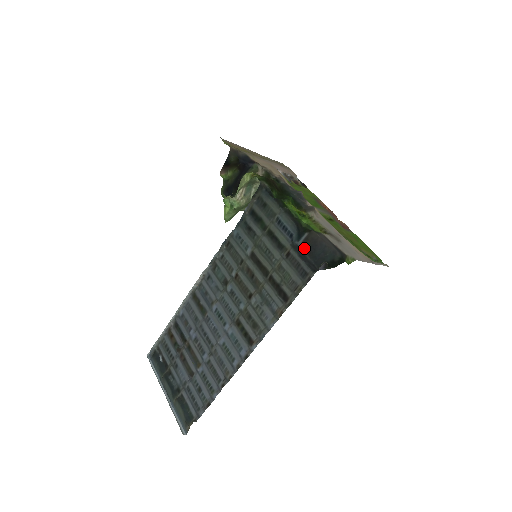
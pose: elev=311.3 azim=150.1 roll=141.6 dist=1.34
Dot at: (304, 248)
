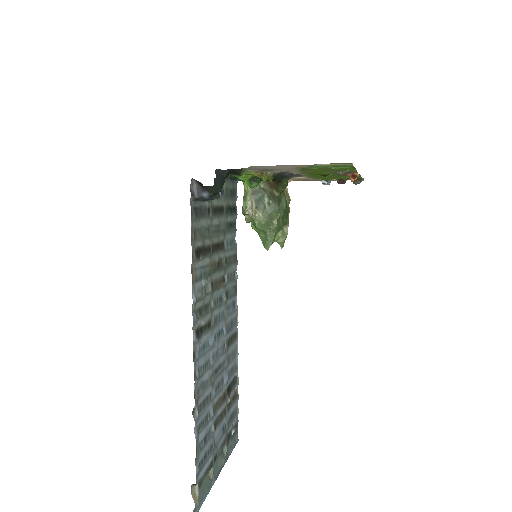
Dot at: (218, 194)
